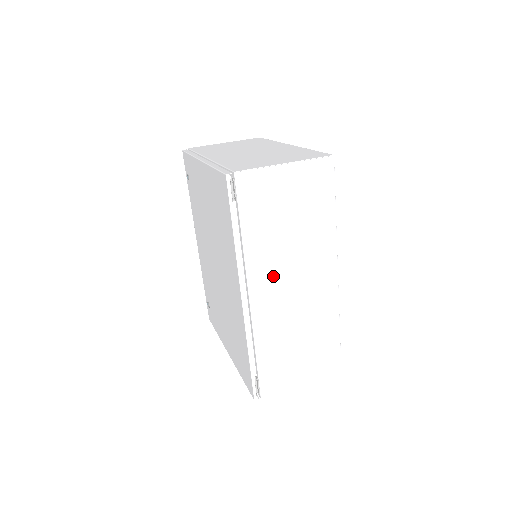
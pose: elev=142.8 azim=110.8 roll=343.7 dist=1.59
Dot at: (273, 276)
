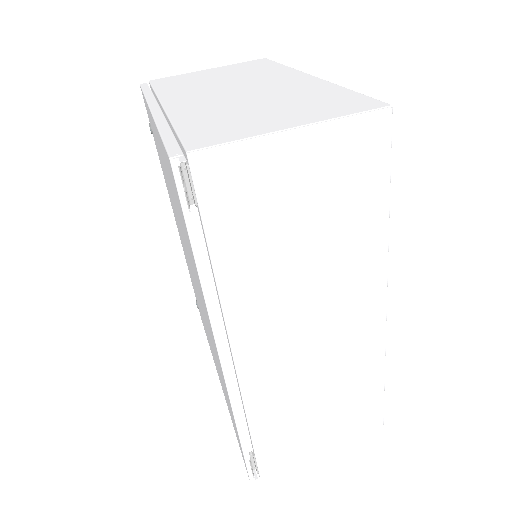
Dot at: (274, 323)
